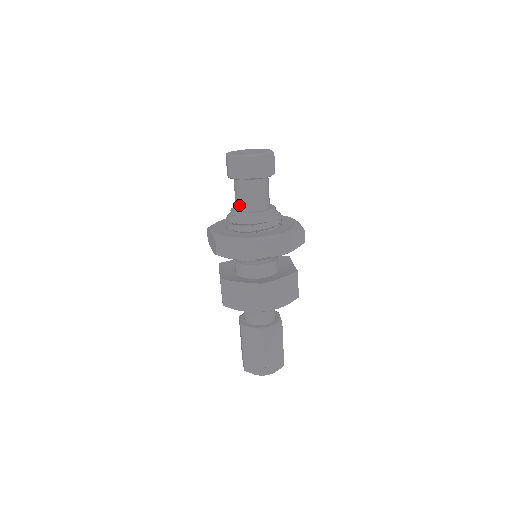
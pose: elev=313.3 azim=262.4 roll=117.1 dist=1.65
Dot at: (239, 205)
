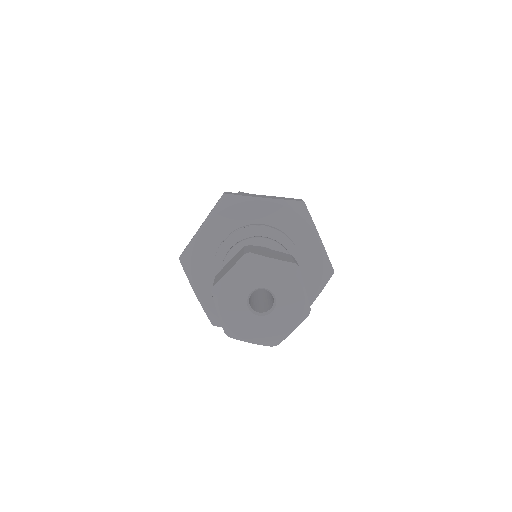
Dot at: occluded
